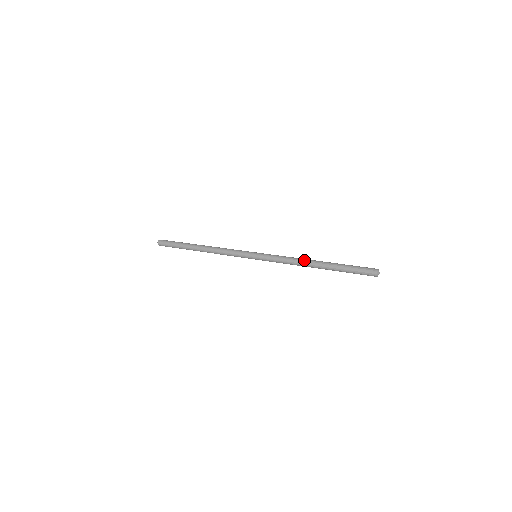
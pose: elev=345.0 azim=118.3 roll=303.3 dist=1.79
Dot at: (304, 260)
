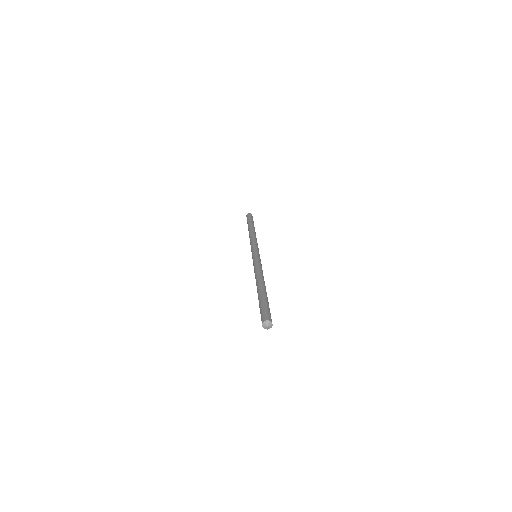
Dot at: (258, 277)
